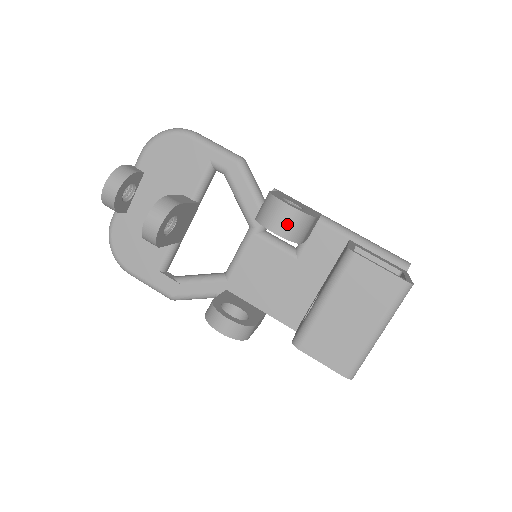
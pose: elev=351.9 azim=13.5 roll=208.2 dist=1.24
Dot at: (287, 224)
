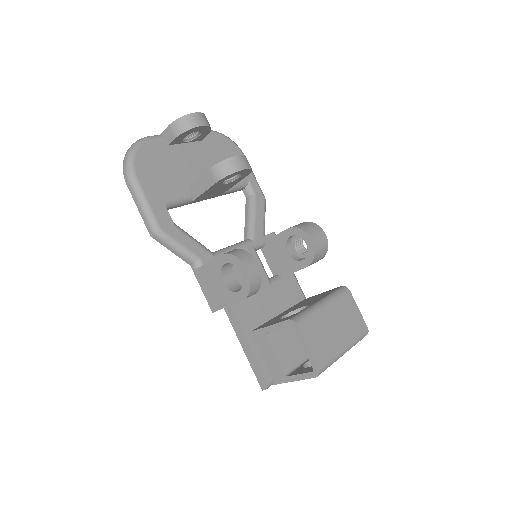
Dot at: (320, 243)
